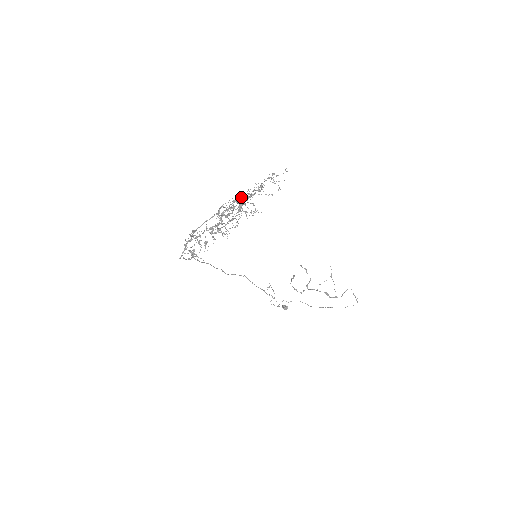
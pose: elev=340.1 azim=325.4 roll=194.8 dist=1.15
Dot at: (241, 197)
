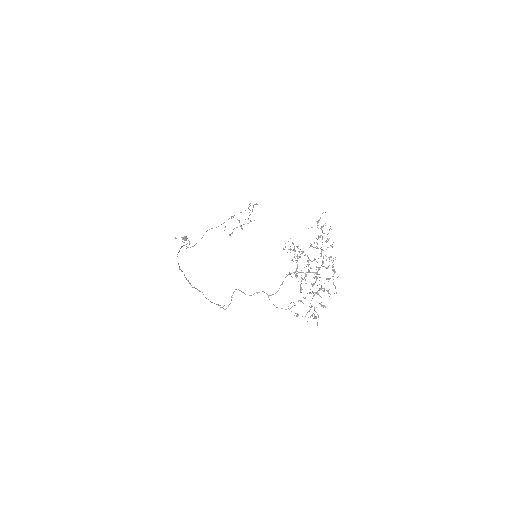
Dot at: occluded
